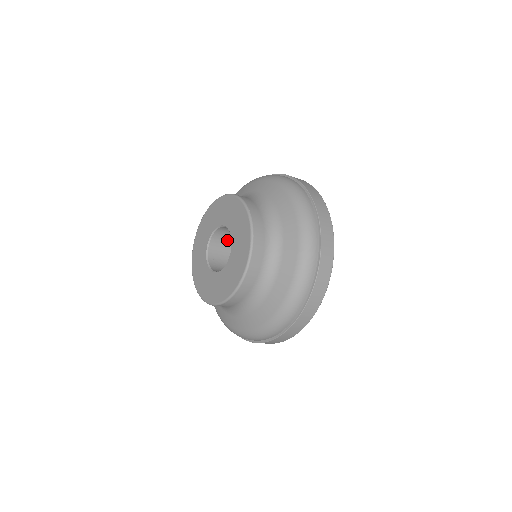
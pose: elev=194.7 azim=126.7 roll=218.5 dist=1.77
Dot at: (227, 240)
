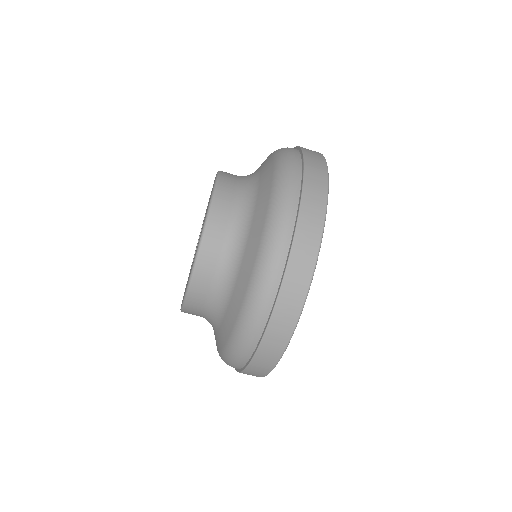
Dot at: occluded
